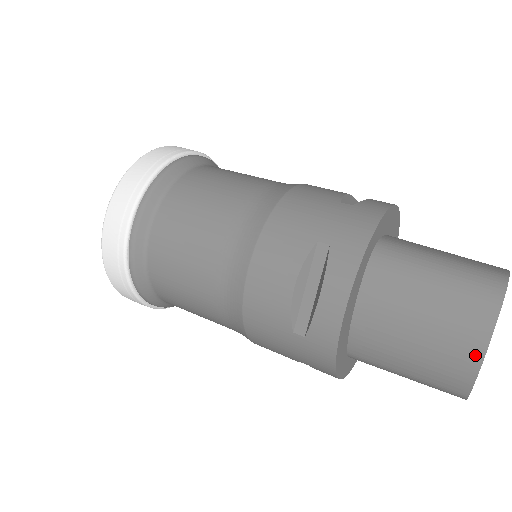
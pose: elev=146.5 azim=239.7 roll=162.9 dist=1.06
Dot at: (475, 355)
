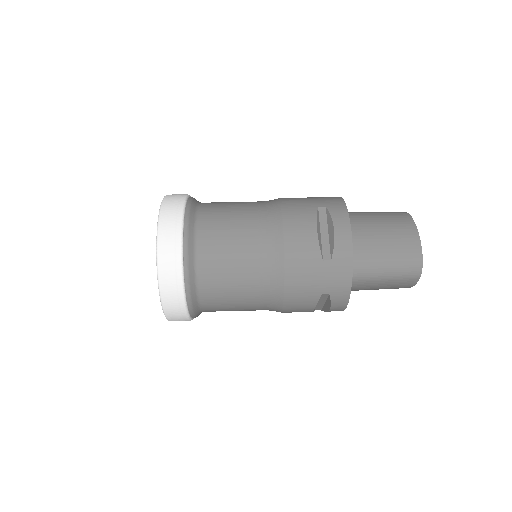
Dot at: occluded
